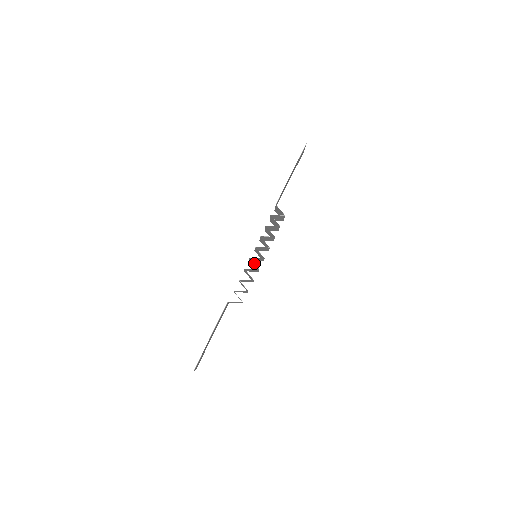
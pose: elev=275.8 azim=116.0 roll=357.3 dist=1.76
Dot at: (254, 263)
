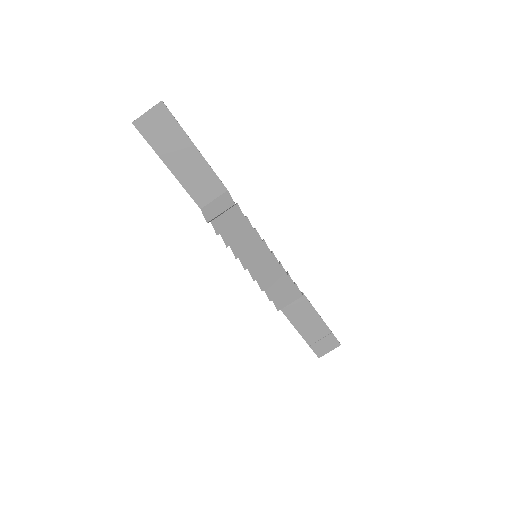
Dot at: occluded
